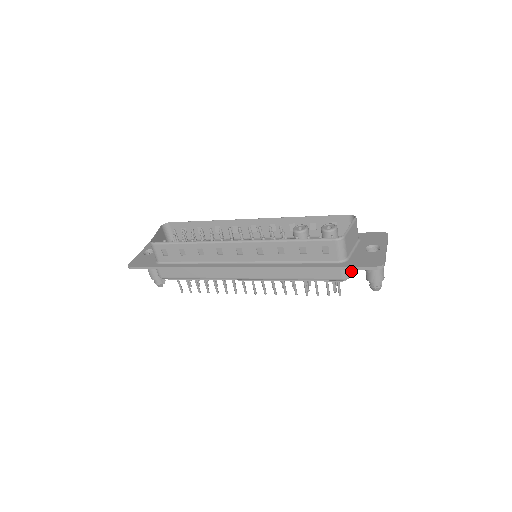
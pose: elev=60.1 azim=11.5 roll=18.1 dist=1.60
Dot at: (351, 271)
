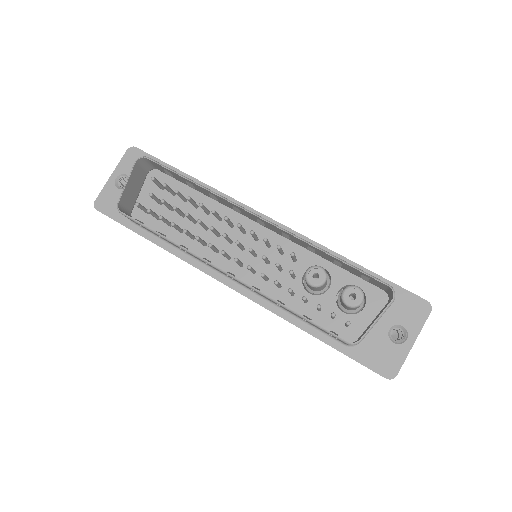
Dot at: occluded
